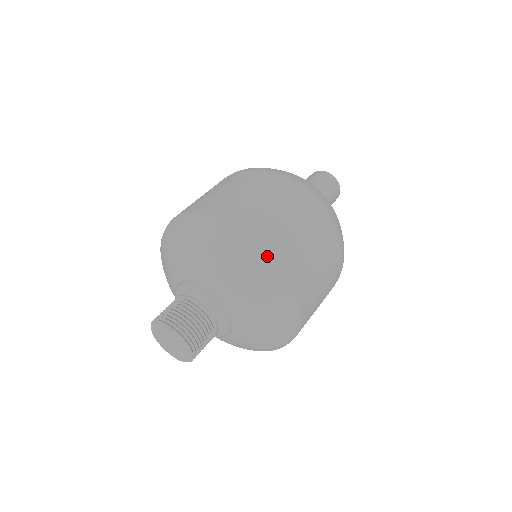
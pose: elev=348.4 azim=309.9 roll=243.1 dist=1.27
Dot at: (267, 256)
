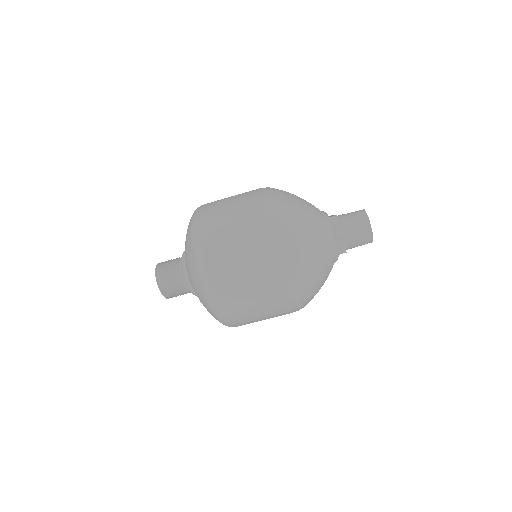
Dot at: (199, 240)
